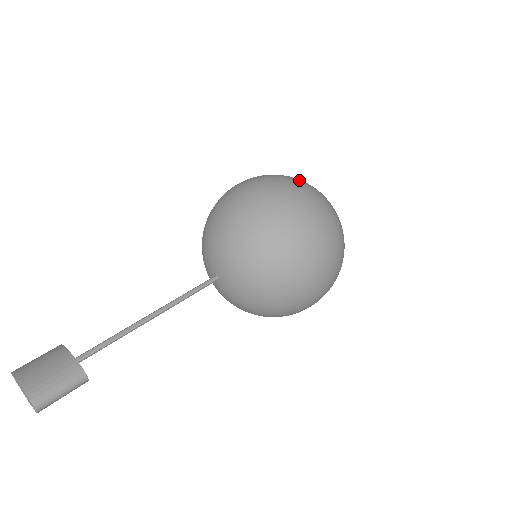
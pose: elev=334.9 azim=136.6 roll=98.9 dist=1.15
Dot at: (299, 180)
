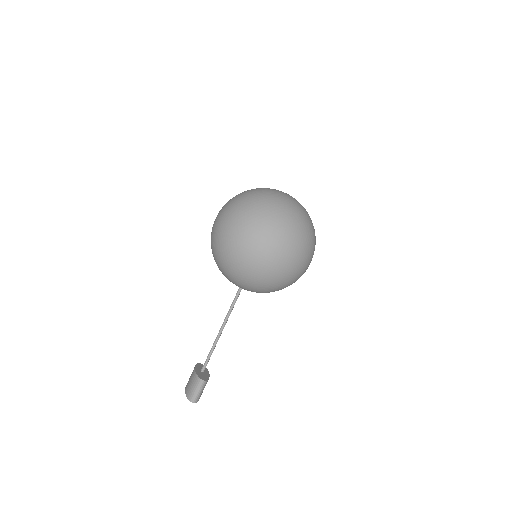
Dot at: (232, 204)
